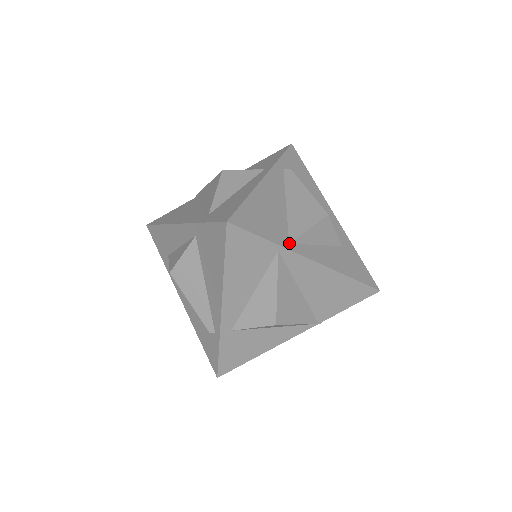
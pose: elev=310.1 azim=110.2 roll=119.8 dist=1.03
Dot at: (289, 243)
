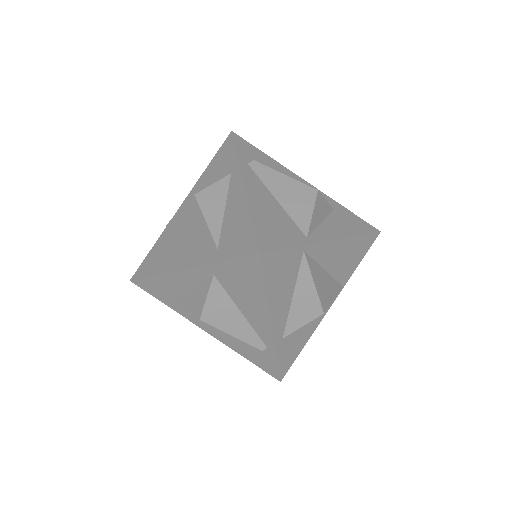
Dot at: (307, 237)
